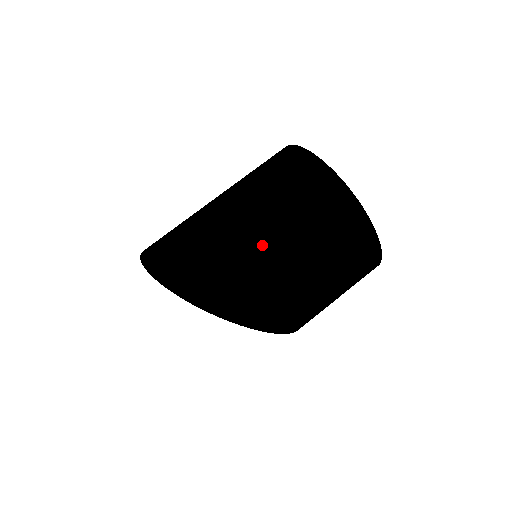
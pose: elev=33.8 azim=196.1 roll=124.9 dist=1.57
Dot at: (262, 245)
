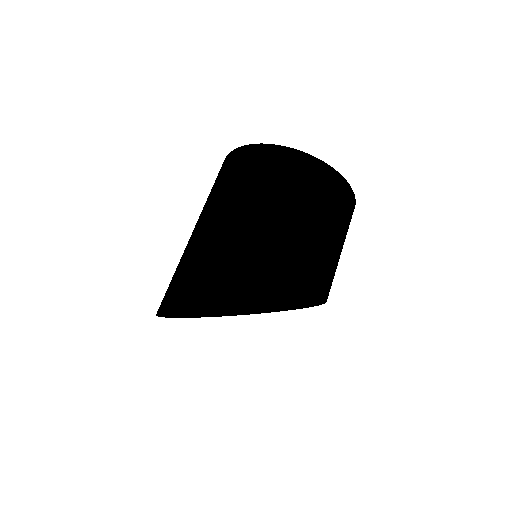
Dot at: (332, 274)
